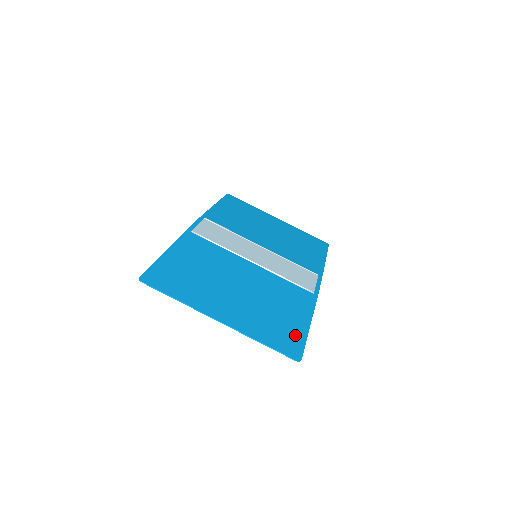
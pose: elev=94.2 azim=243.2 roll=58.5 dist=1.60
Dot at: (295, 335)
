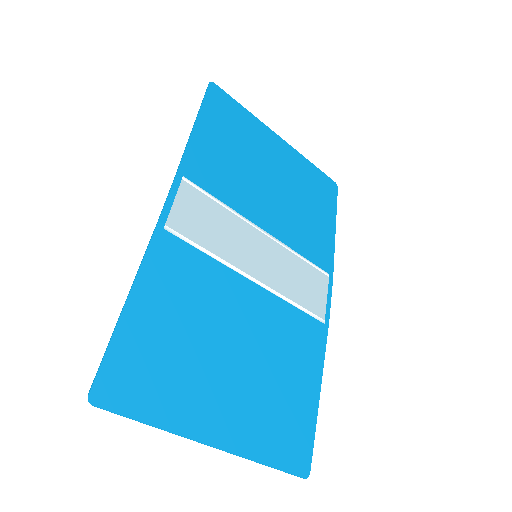
Dot at: (304, 427)
